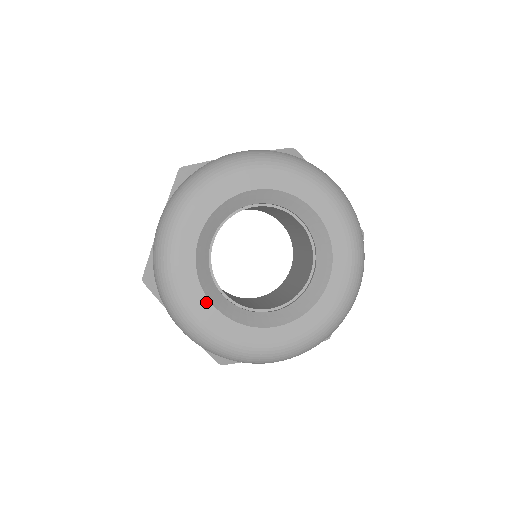
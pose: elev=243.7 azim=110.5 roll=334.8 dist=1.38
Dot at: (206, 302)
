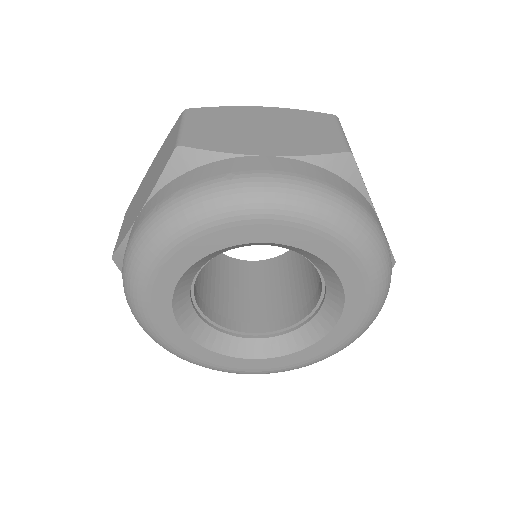
Dot at: (178, 331)
